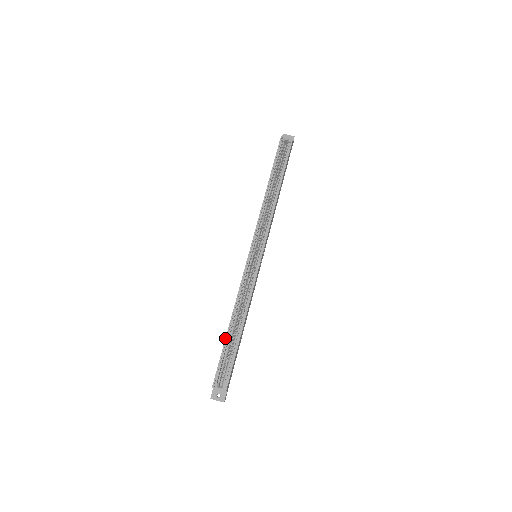
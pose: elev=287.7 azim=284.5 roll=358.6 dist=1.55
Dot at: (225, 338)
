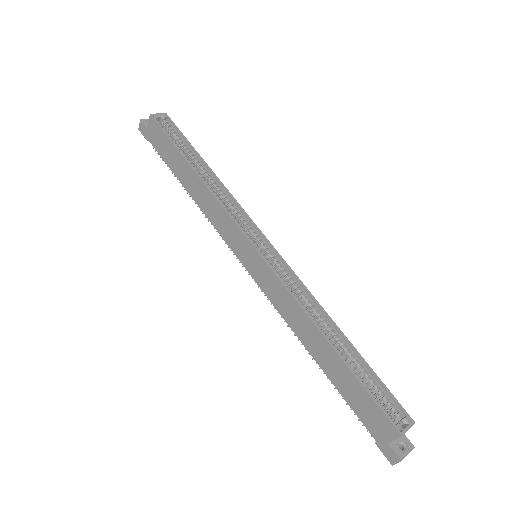
Dot at: (345, 364)
